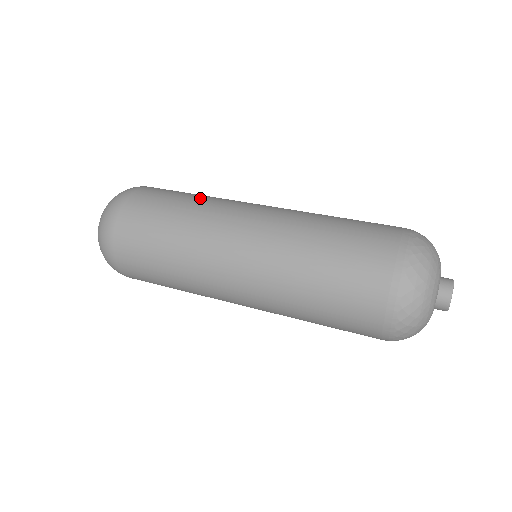
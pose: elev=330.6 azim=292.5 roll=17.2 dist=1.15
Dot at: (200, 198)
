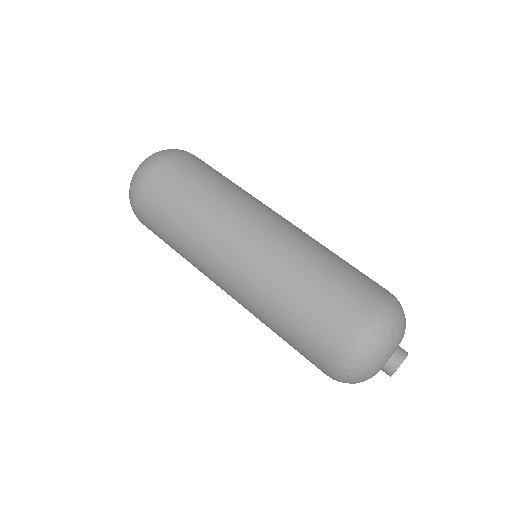
Dot at: (205, 203)
